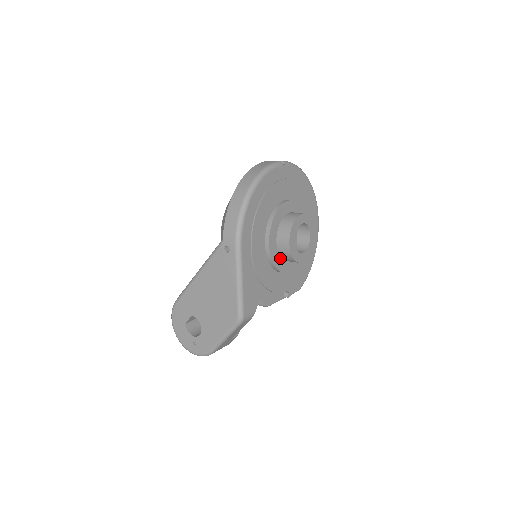
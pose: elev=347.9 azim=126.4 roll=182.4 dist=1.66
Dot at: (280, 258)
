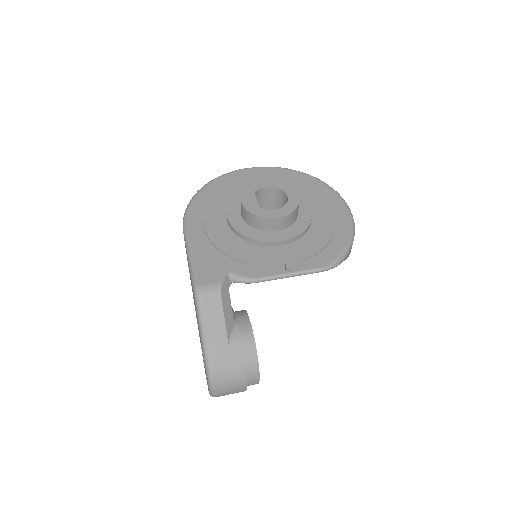
Dot at: (254, 229)
